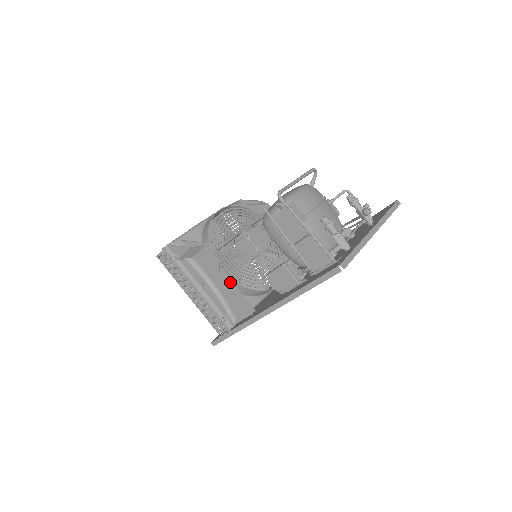
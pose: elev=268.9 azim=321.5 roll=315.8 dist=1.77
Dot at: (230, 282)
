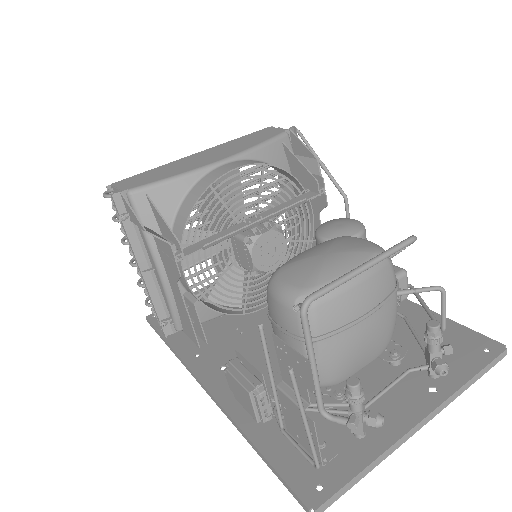
Dot at: (191, 292)
